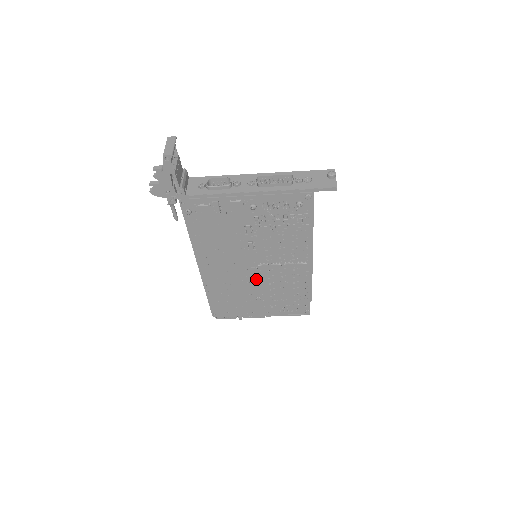
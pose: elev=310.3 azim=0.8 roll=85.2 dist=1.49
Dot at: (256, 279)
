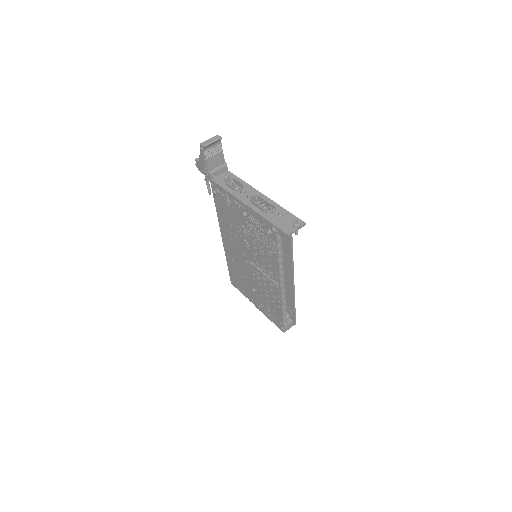
Dot at: (251, 273)
